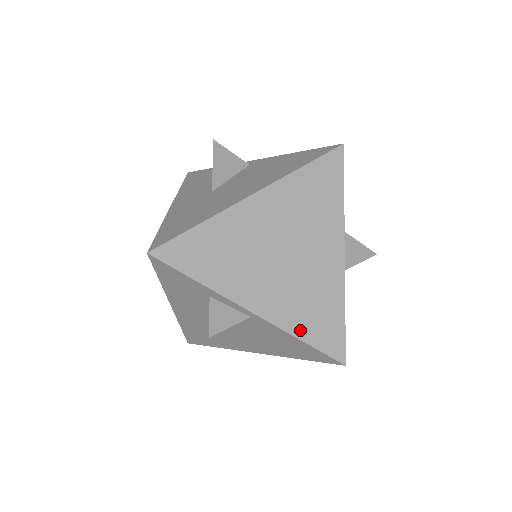
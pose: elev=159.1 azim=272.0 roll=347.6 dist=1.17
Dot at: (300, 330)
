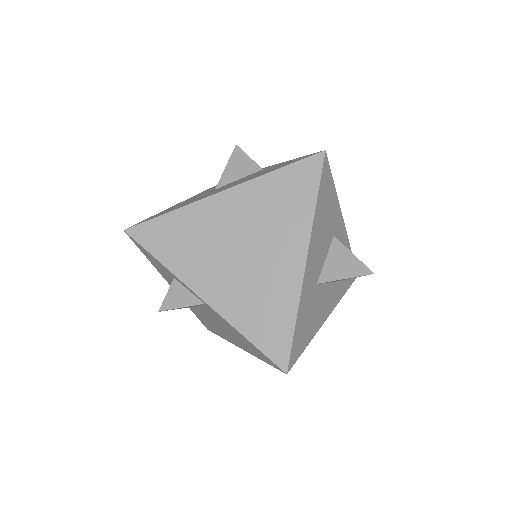
Dot at: (245, 326)
